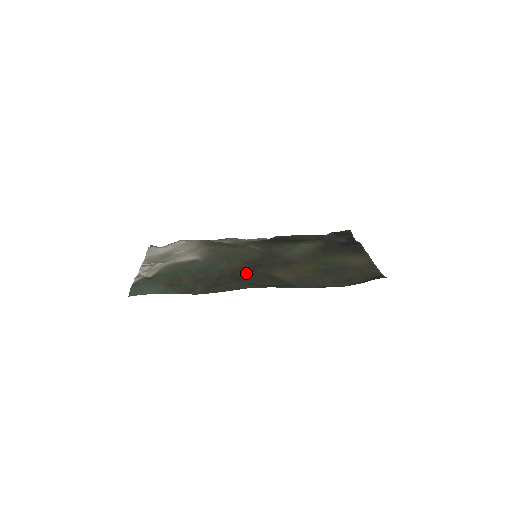
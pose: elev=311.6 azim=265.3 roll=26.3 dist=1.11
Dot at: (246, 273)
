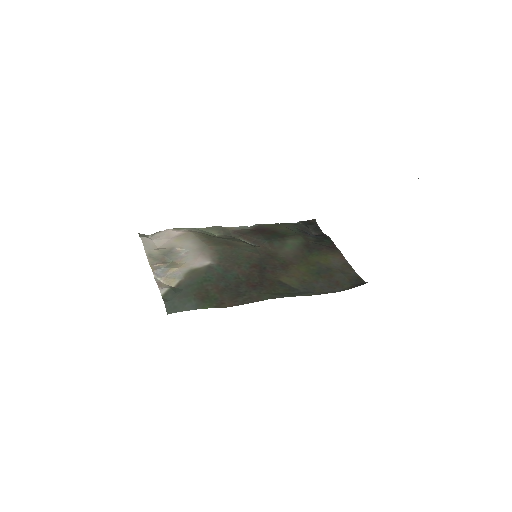
Dot at: (259, 280)
